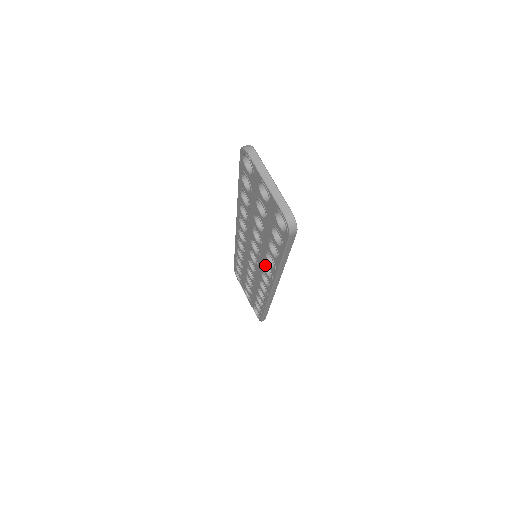
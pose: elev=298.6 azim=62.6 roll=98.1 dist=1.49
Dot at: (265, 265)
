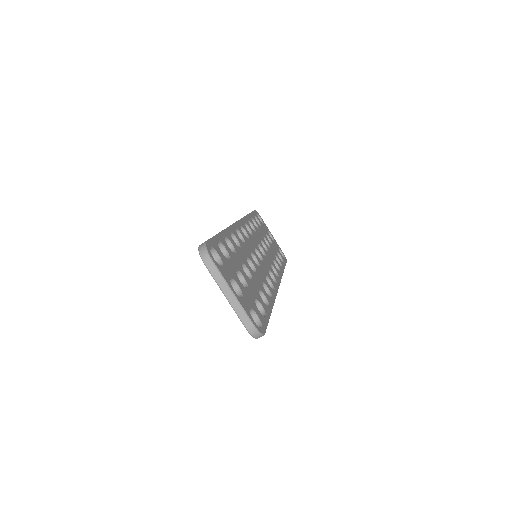
Dot at: occluded
